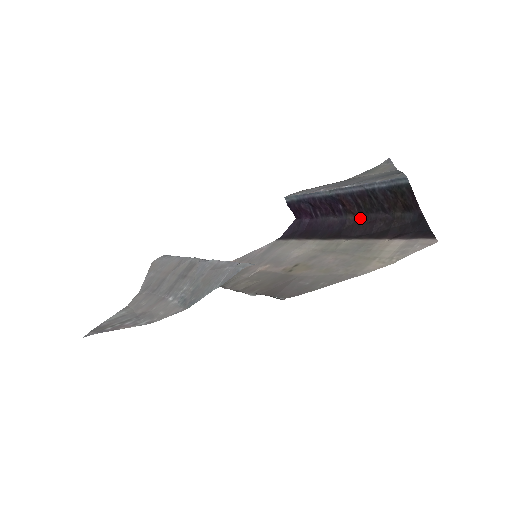
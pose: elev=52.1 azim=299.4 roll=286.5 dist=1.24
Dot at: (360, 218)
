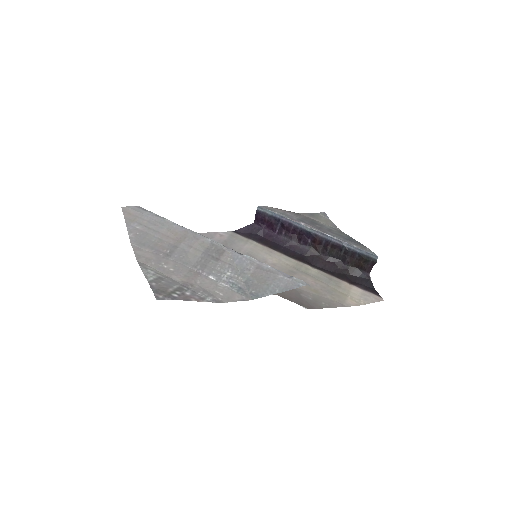
Dot at: (320, 255)
